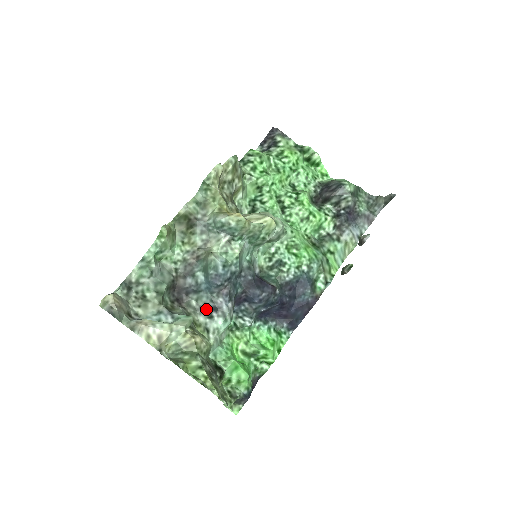
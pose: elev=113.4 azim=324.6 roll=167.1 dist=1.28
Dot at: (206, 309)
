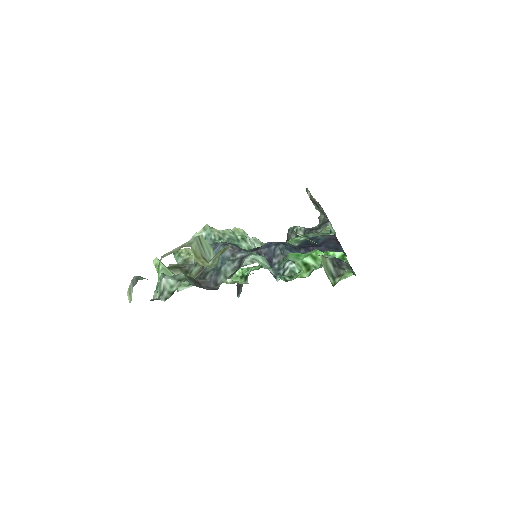
Dot at: occluded
